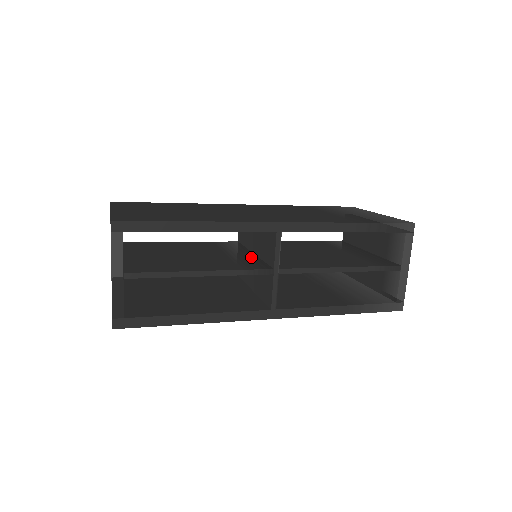
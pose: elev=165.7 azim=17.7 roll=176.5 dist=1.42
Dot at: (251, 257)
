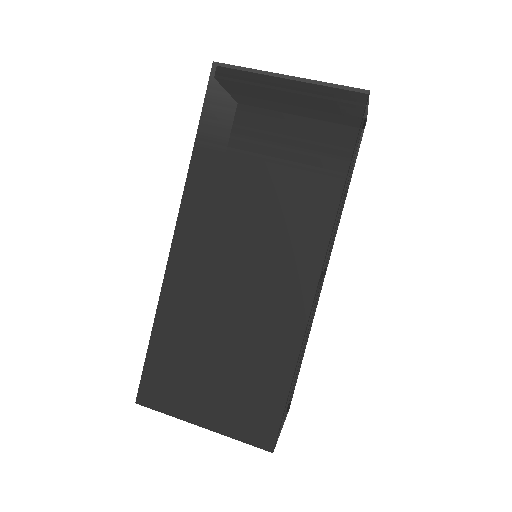
Dot at: occluded
